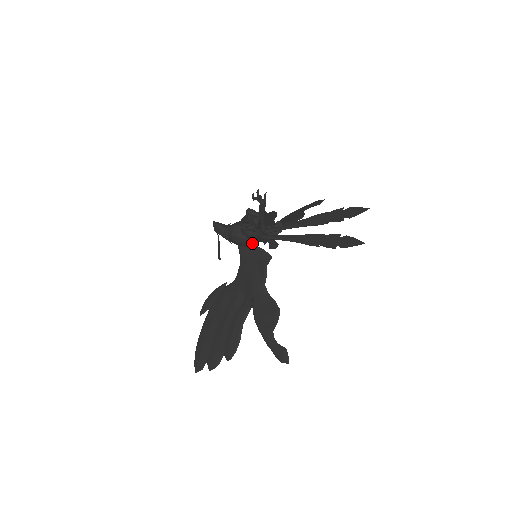
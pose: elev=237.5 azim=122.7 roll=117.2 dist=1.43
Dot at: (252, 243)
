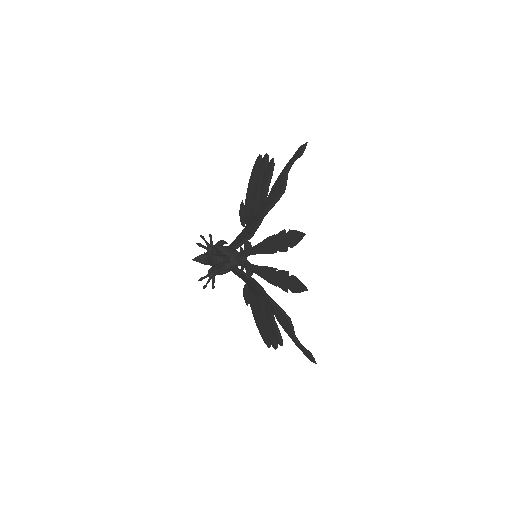
Dot at: (234, 268)
